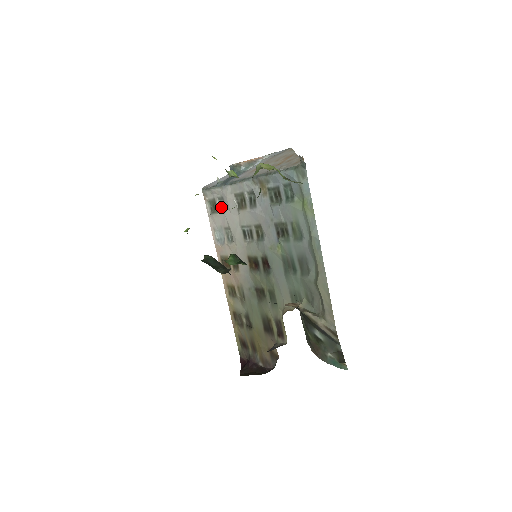
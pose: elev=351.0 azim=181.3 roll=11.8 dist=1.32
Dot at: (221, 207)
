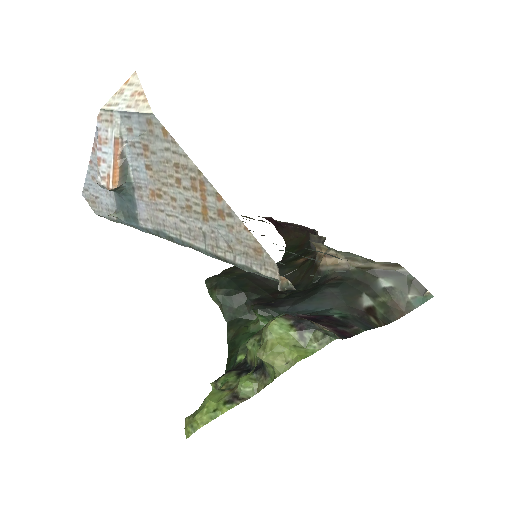
Dot at: occluded
